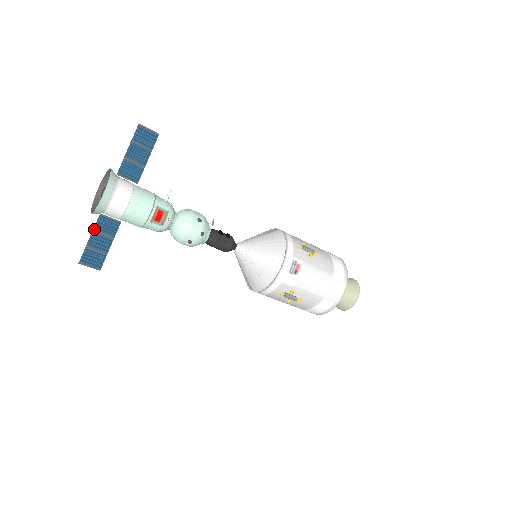
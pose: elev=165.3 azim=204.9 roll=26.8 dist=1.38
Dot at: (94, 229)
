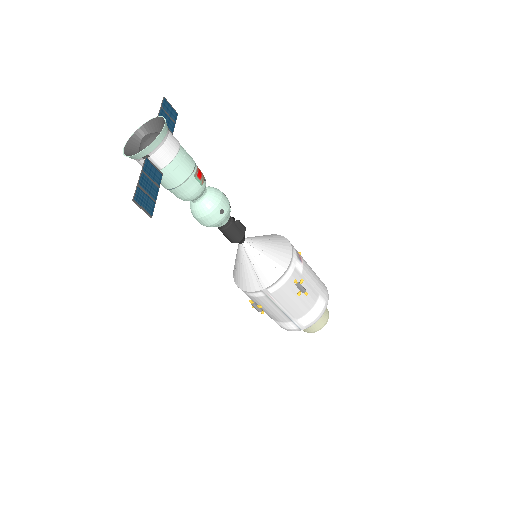
Dot at: (143, 170)
